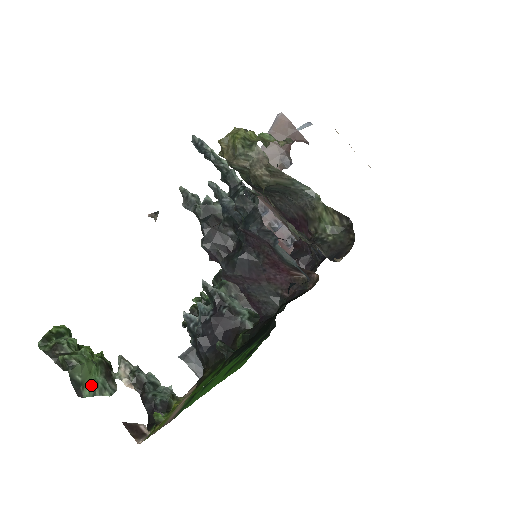
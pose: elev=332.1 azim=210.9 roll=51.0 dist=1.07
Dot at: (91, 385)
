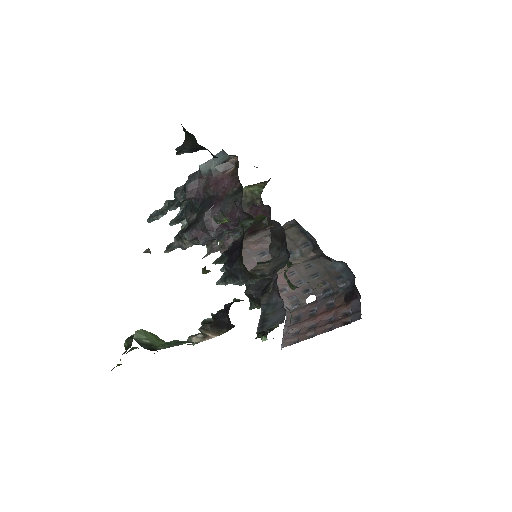
Dot at: (164, 345)
